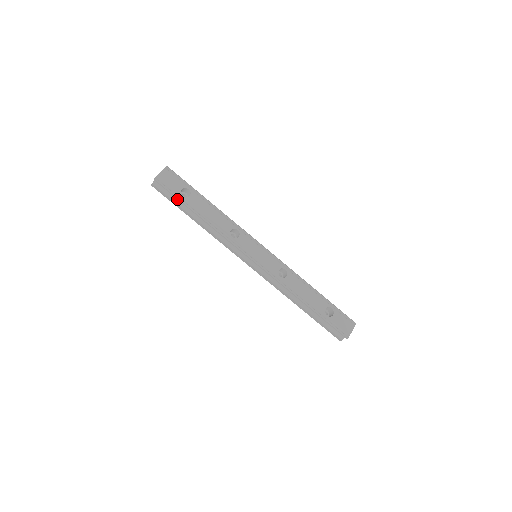
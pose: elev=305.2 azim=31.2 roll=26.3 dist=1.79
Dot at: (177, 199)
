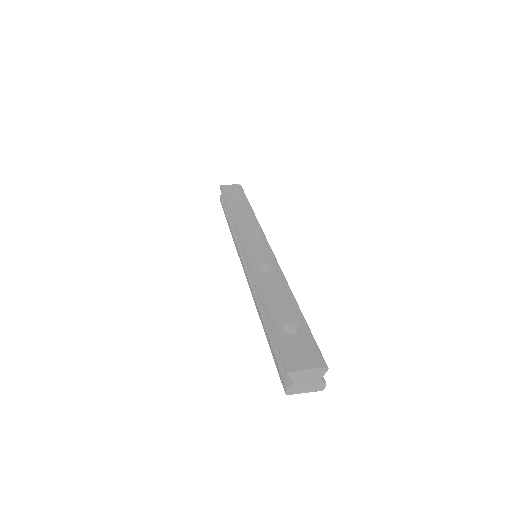
Dot at: occluded
